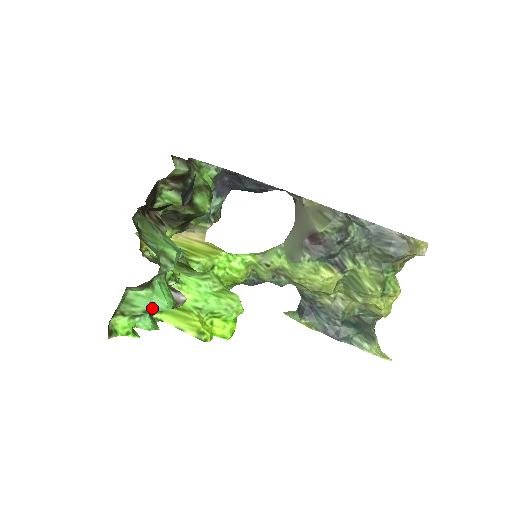
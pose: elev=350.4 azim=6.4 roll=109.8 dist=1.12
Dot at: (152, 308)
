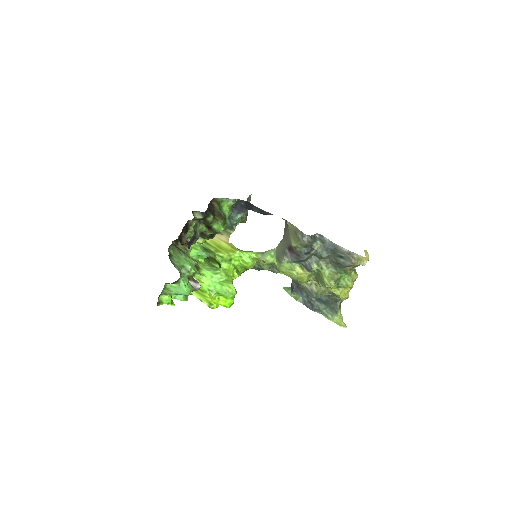
Dot at: (179, 293)
